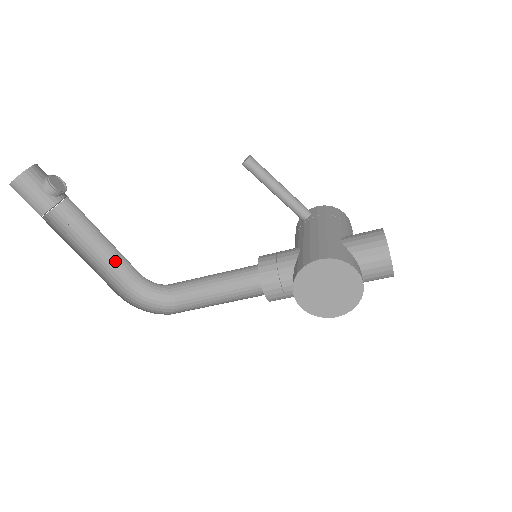
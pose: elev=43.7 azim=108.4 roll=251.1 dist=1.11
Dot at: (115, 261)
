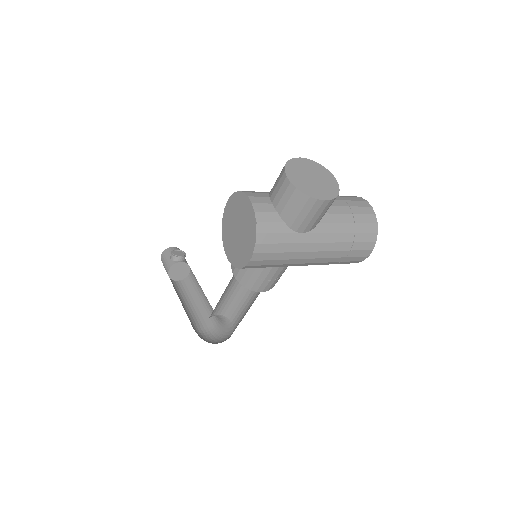
Dot at: (209, 309)
